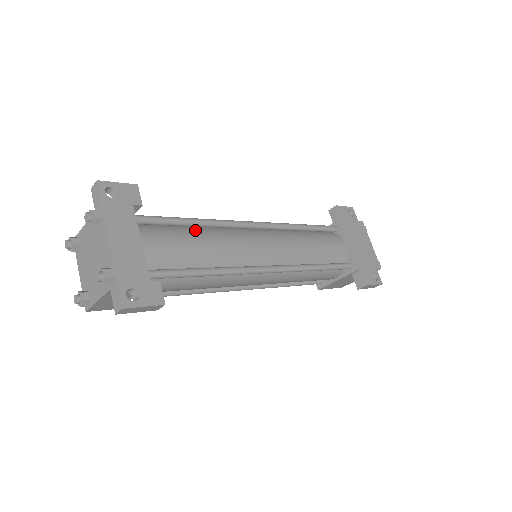
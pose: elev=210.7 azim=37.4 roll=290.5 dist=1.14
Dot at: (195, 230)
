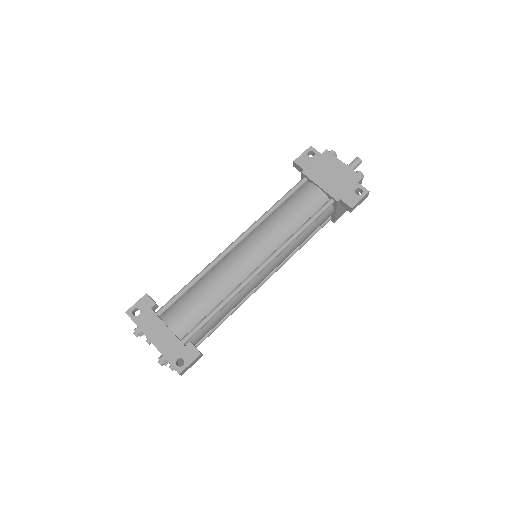
Dot at: (197, 287)
